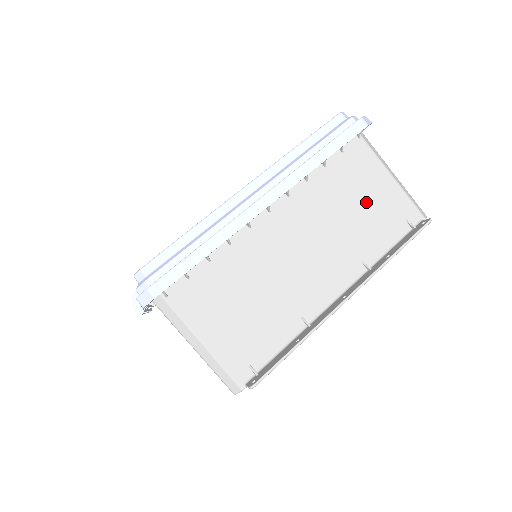
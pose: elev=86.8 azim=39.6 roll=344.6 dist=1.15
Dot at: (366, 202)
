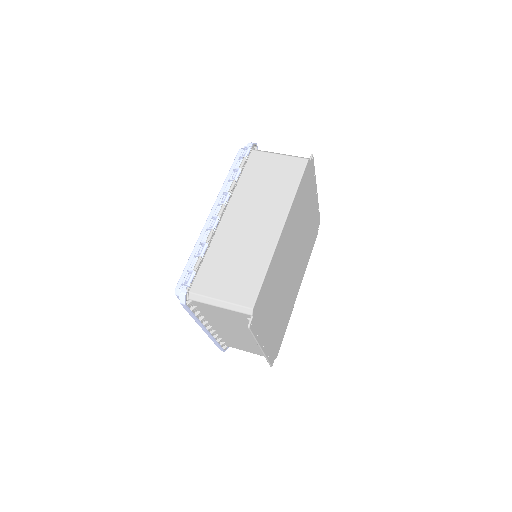
Dot at: occluded
